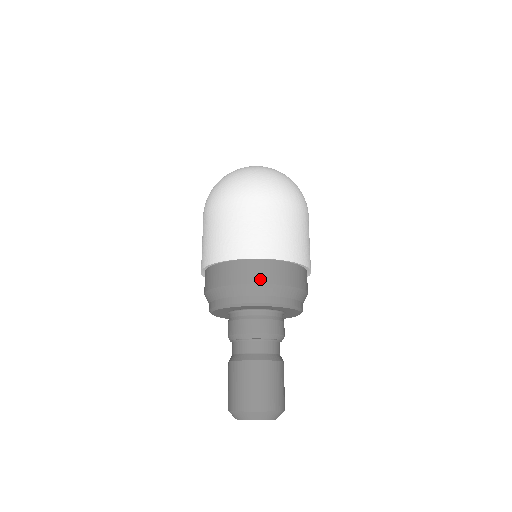
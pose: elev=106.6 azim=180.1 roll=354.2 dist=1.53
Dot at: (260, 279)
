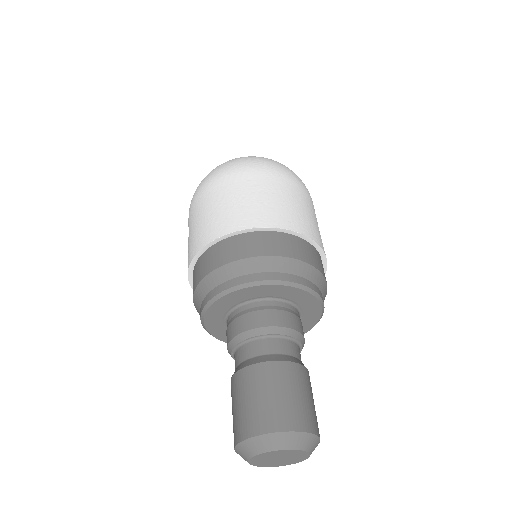
Dot at: (259, 251)
